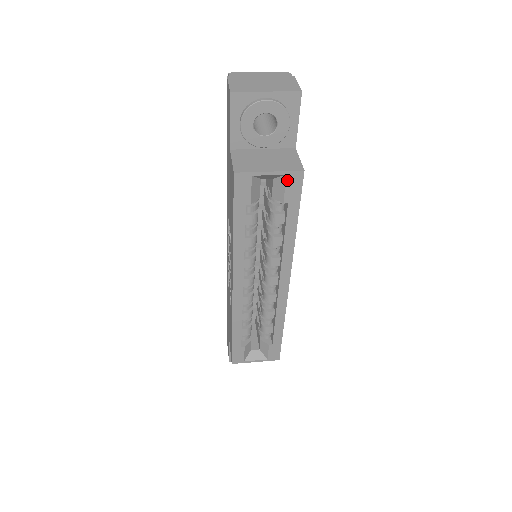
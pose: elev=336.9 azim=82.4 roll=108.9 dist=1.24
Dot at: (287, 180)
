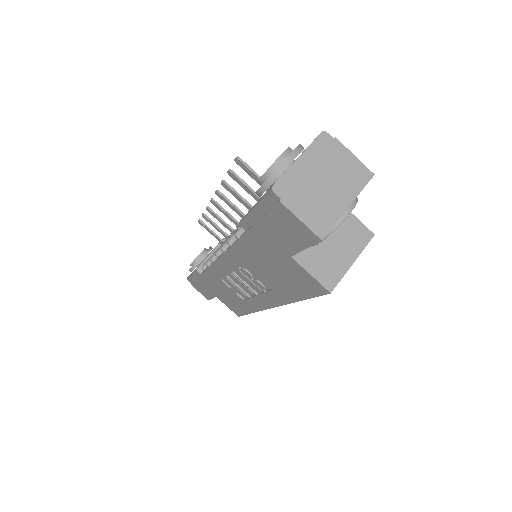
Dot at: occluded
